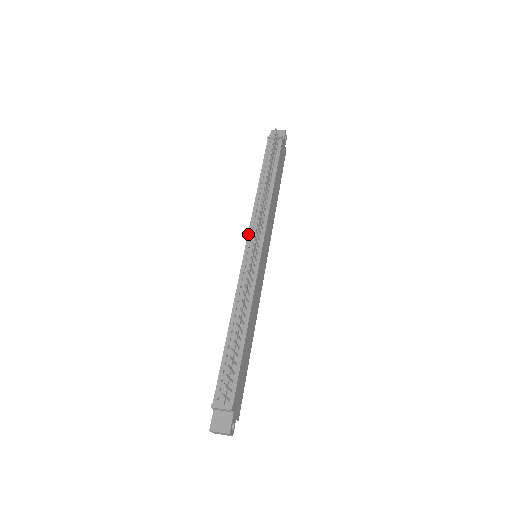
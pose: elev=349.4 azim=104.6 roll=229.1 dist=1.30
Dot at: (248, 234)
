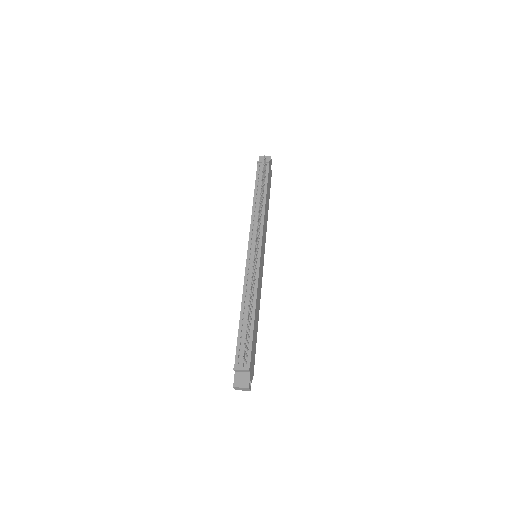
Dot at: (249, 239)
